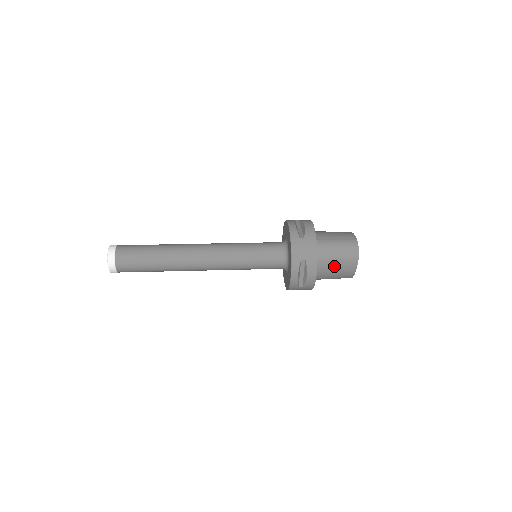
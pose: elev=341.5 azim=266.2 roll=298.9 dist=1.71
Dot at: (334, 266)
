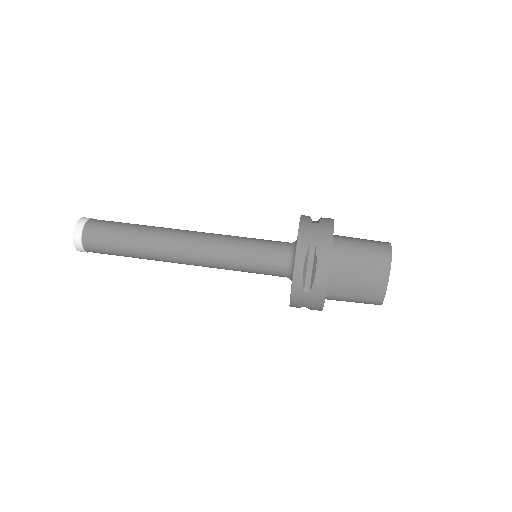
Dot at: (356, 270)
